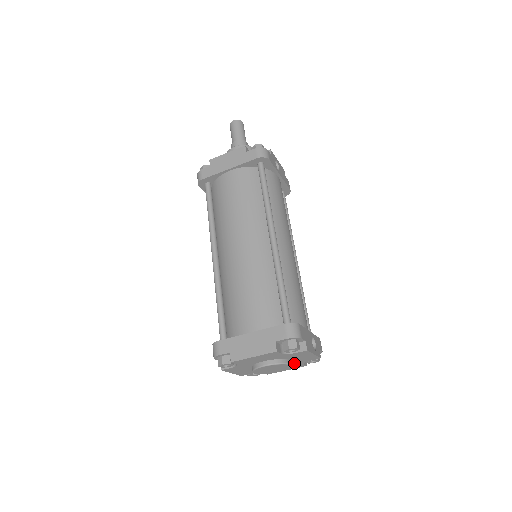
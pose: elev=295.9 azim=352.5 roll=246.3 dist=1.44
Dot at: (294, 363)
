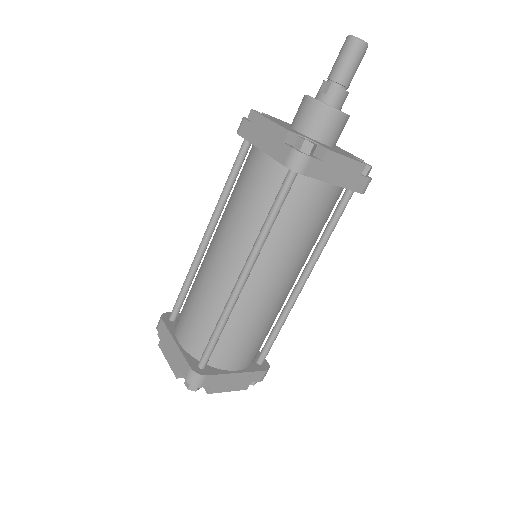
Dot at: occluded
